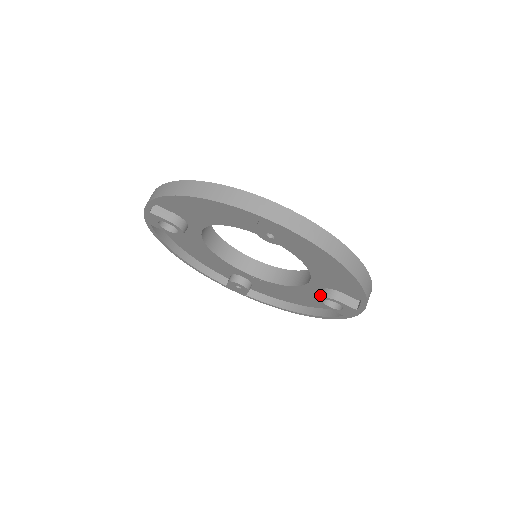
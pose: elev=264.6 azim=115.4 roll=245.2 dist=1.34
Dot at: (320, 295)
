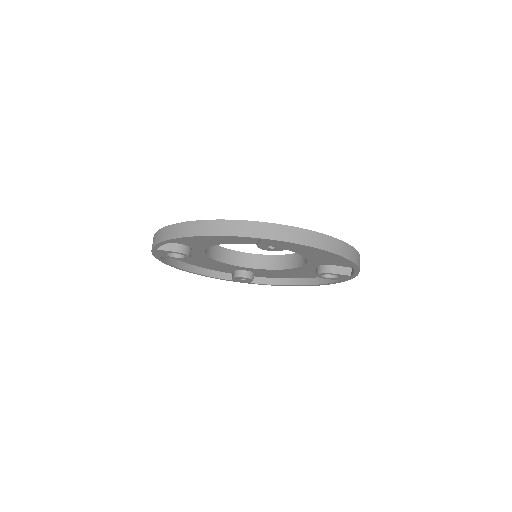
Dot at: (318, 272)
